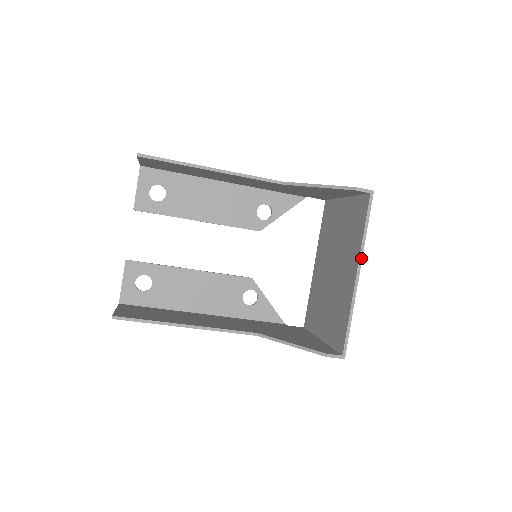
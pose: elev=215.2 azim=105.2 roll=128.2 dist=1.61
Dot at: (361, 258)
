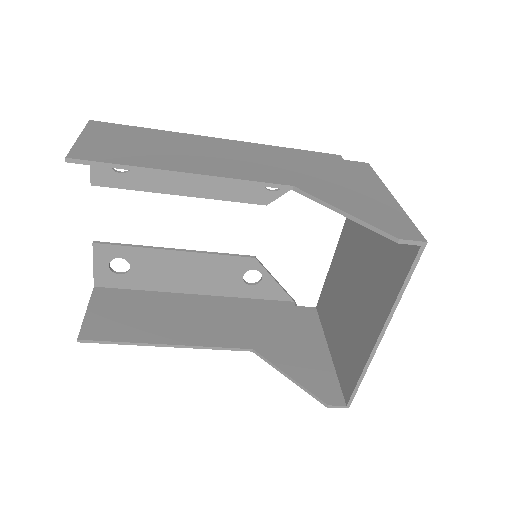
Dot at: (389, 320)
